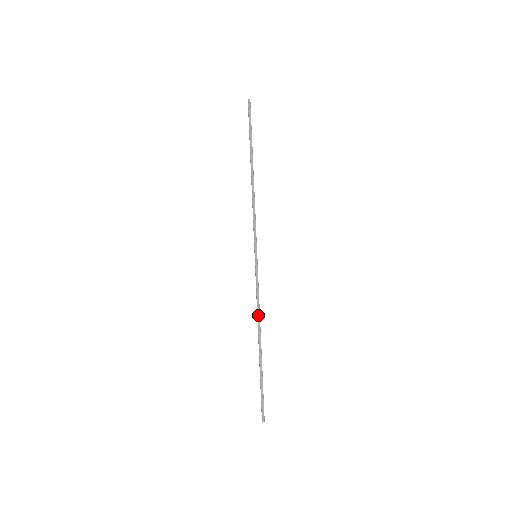
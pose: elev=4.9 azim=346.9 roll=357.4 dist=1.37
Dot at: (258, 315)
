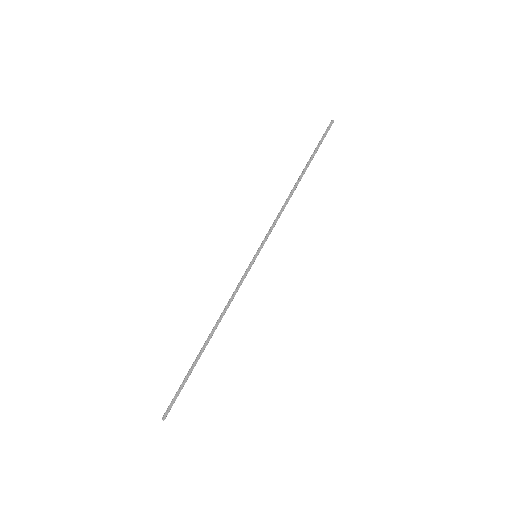
Dot at: (224, 311)
